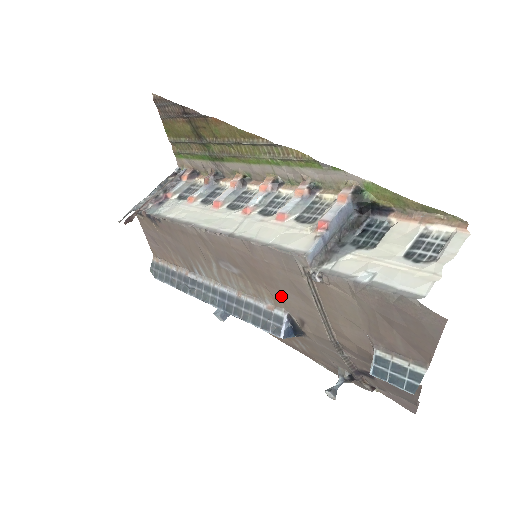
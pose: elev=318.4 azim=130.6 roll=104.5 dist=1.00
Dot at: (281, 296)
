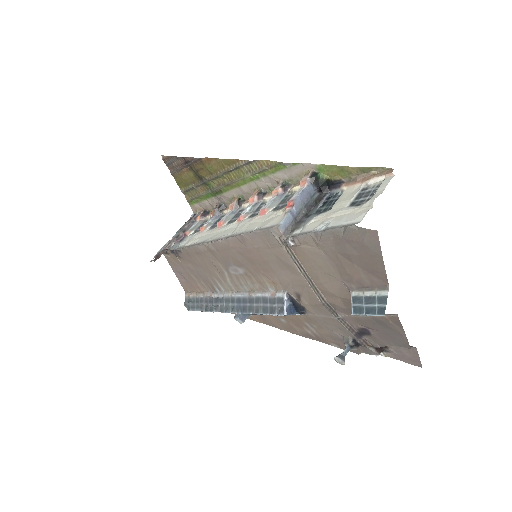
Dot at: (276, 277)
